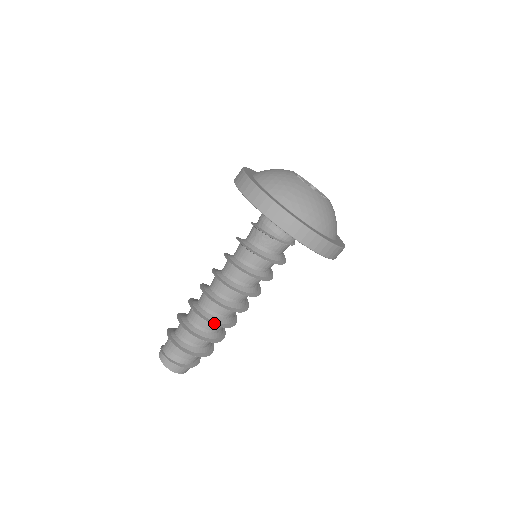
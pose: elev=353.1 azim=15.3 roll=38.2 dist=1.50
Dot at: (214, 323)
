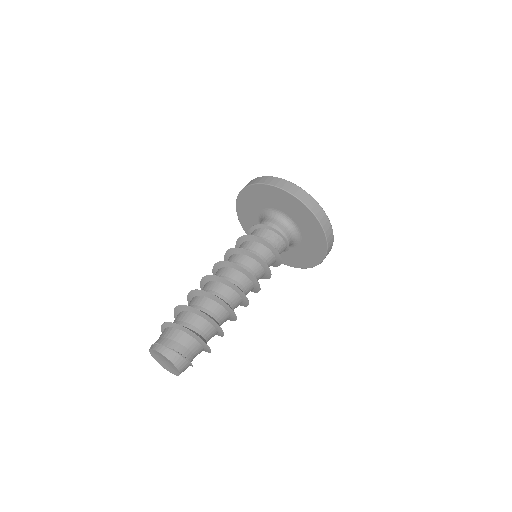
Dot at: (234, 313)
